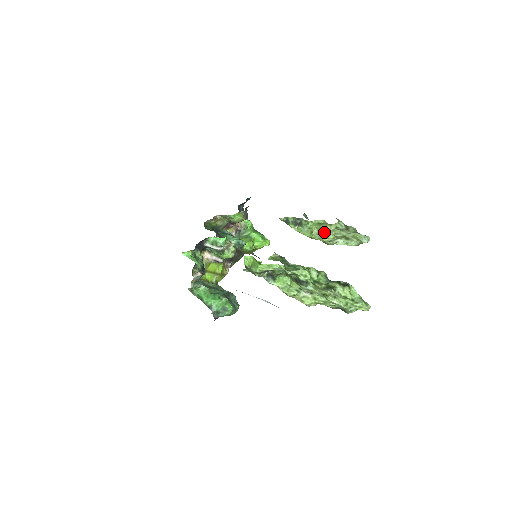
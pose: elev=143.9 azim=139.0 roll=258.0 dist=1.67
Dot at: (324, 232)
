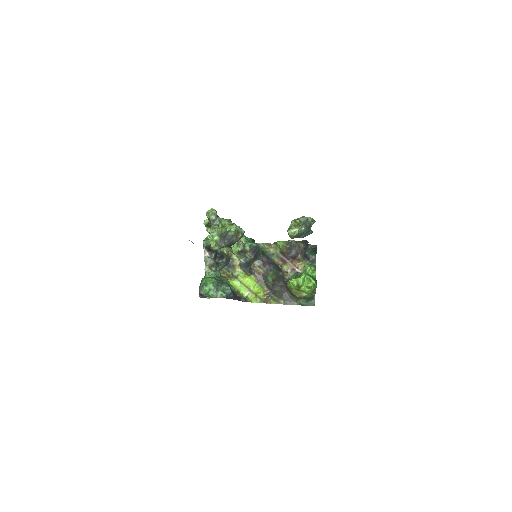
Dot at: occluded
